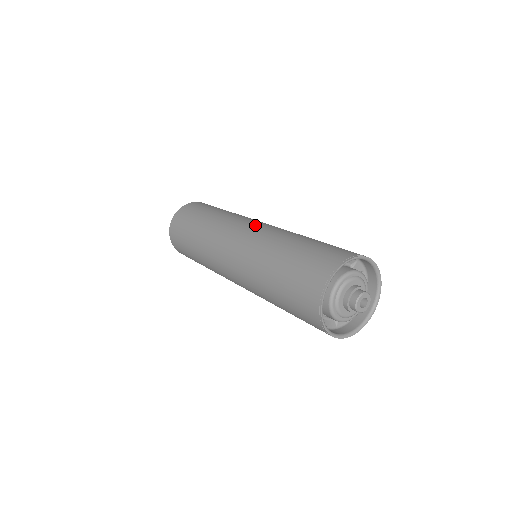
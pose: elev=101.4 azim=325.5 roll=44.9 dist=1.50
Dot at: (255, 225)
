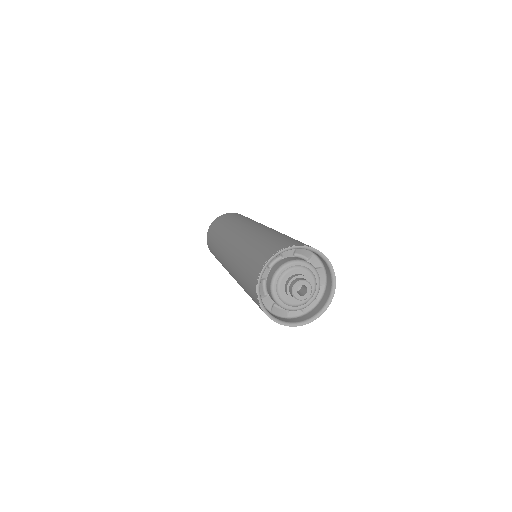
Dot at: (228, 246)
